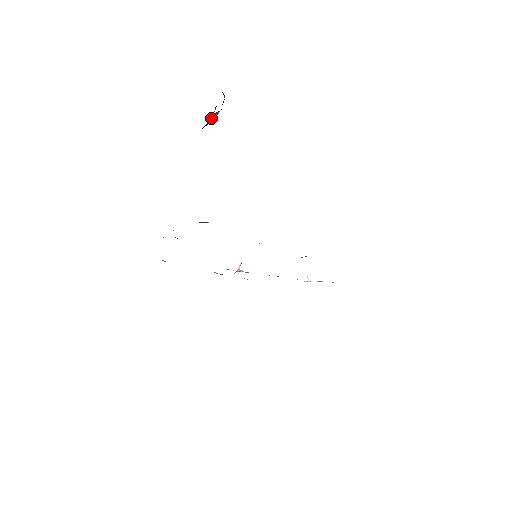
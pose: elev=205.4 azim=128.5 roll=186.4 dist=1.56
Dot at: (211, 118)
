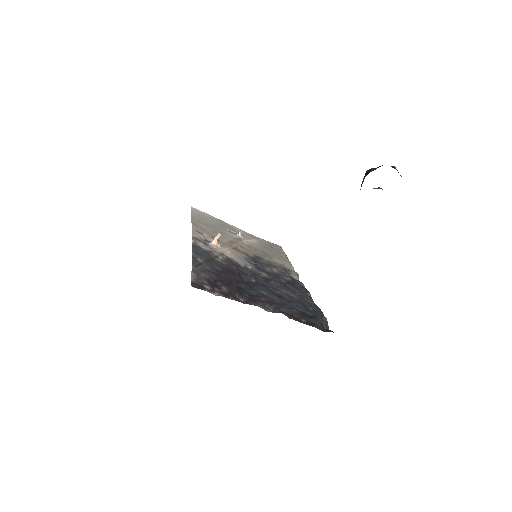
Dot at: occluded
